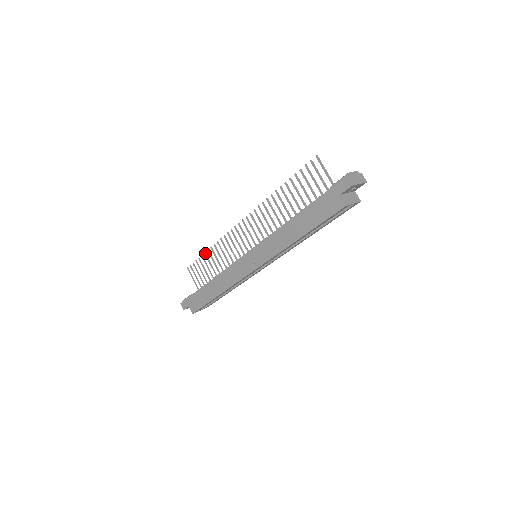
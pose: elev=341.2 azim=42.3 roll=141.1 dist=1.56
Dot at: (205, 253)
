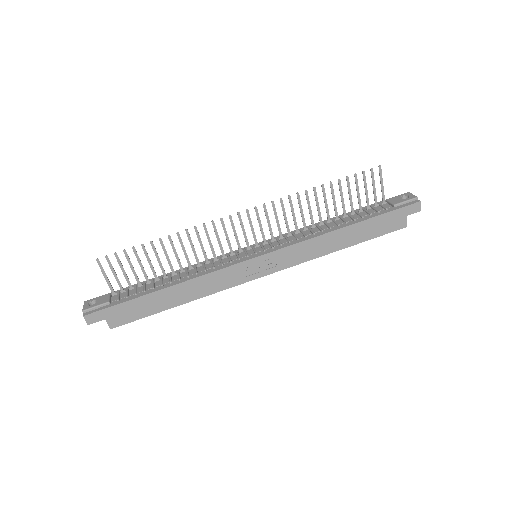
Dot at: (152, 242)
